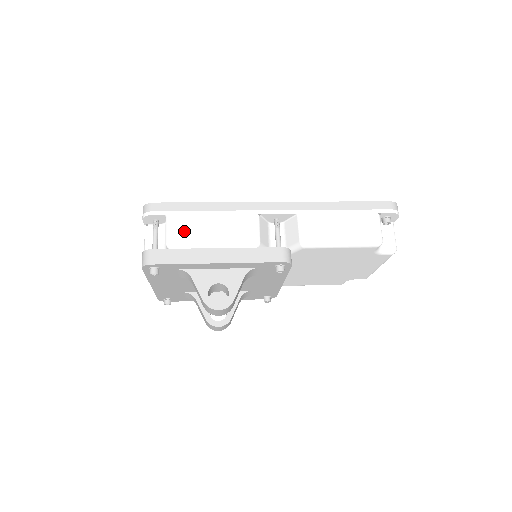
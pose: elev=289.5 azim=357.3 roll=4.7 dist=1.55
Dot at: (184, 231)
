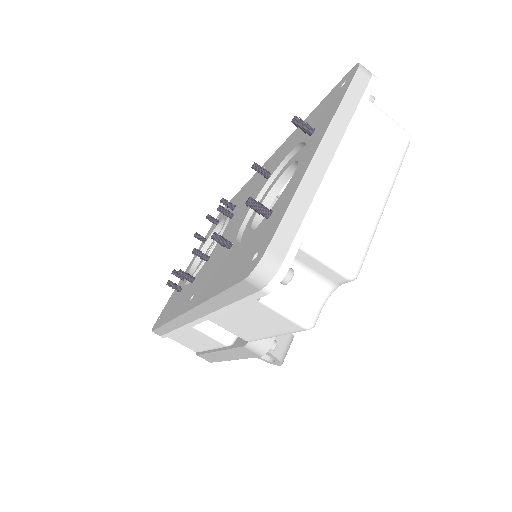
Dot at: (188, 345)
